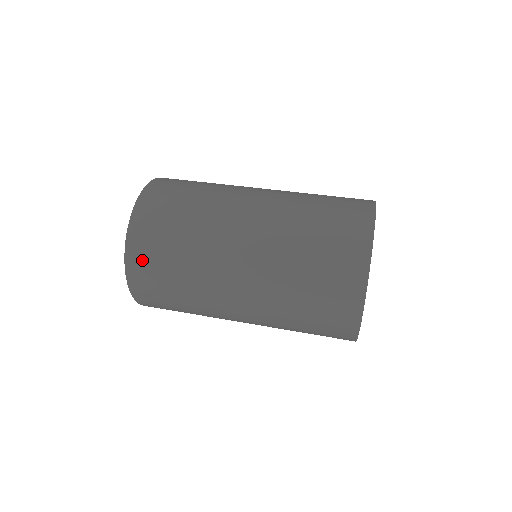
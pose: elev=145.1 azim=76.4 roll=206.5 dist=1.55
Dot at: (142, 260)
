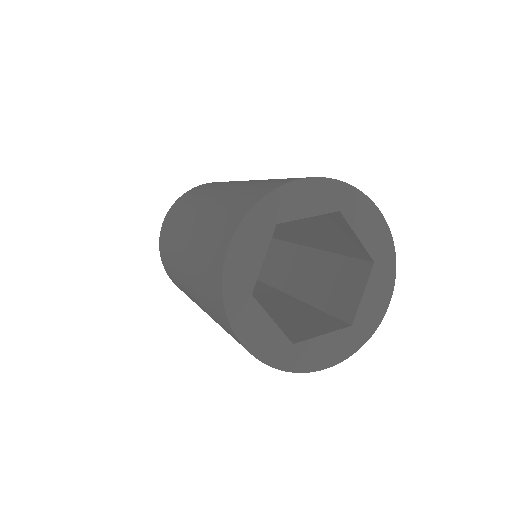
Dot at: (175, 207)
